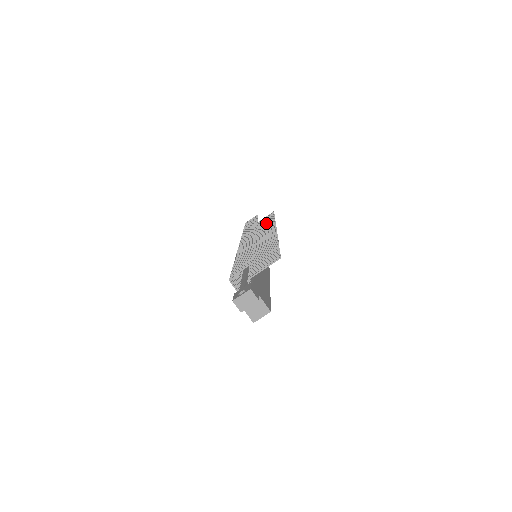
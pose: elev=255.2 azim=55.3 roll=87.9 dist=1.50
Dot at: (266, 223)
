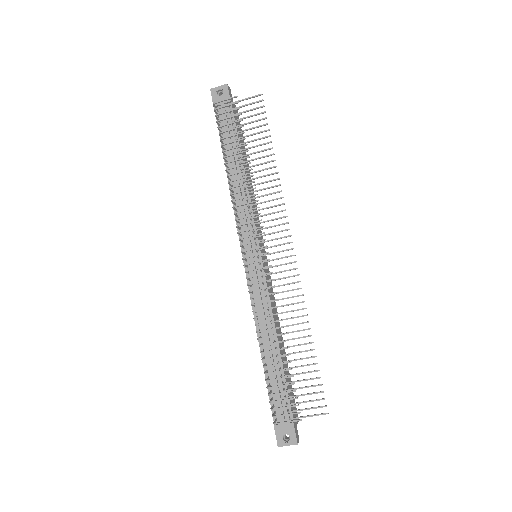
Dot at: (261, 164)
